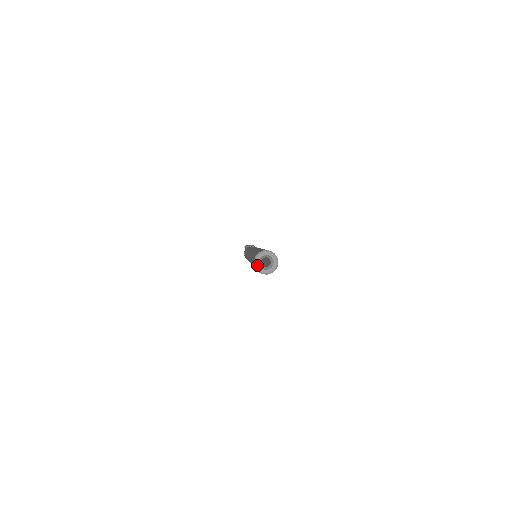
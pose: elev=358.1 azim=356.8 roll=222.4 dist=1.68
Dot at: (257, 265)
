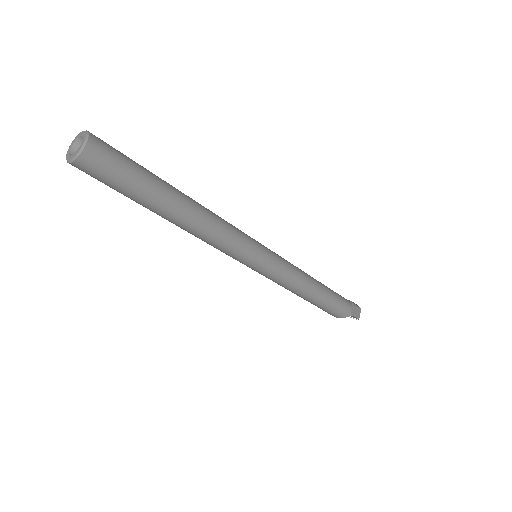
Dot at: (68, 158)
